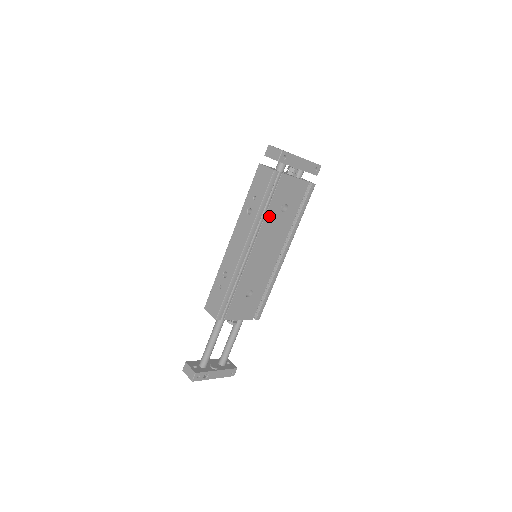
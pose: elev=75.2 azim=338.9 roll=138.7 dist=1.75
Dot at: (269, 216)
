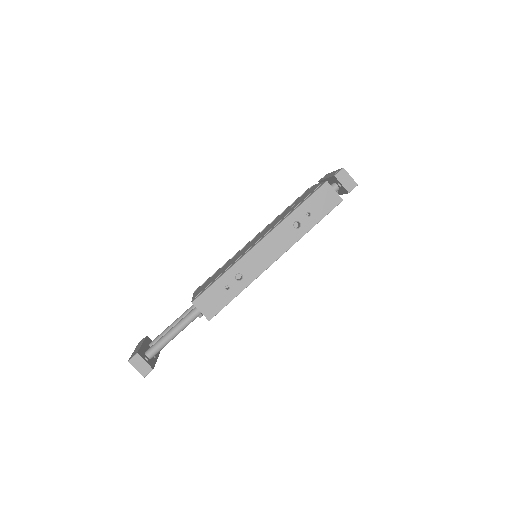
Dot at: occluded
